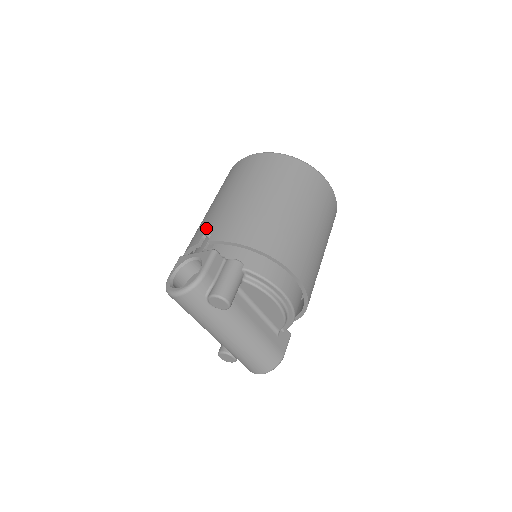
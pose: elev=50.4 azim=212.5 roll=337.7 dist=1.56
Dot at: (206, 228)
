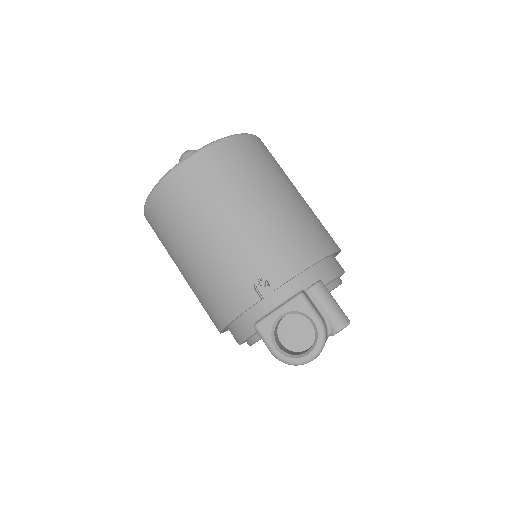
Dot at: (247, 278)
